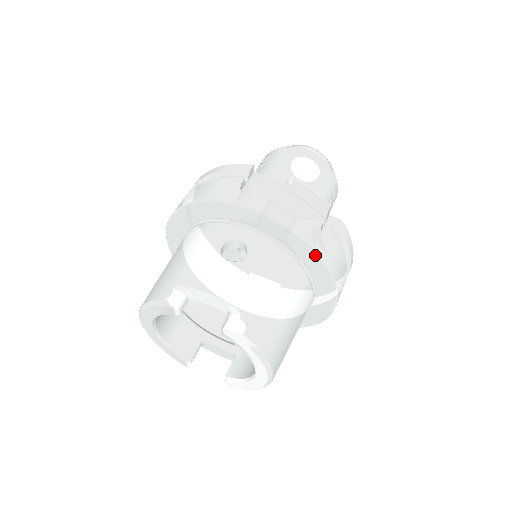
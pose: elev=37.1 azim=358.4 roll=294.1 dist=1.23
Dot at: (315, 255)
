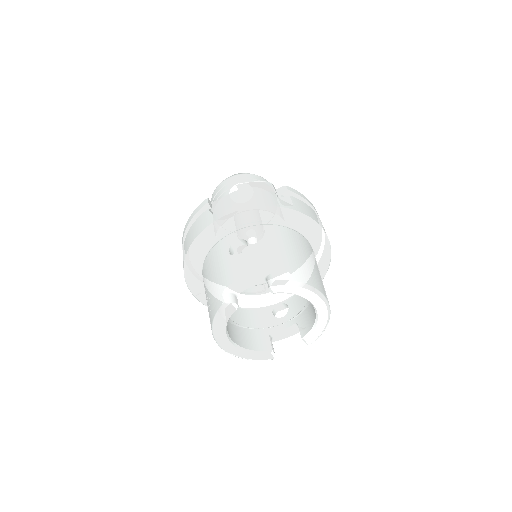
Dot at: (286, 211)
